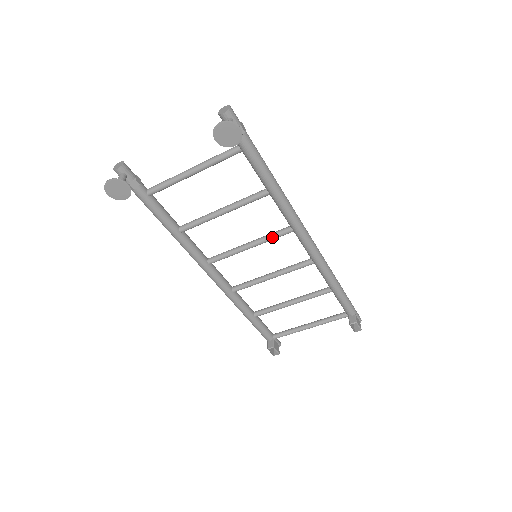
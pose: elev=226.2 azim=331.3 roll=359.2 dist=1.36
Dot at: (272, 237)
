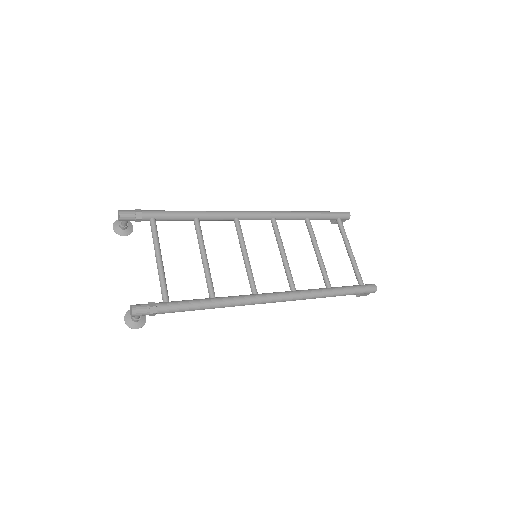
Dot at: (248, 278)
